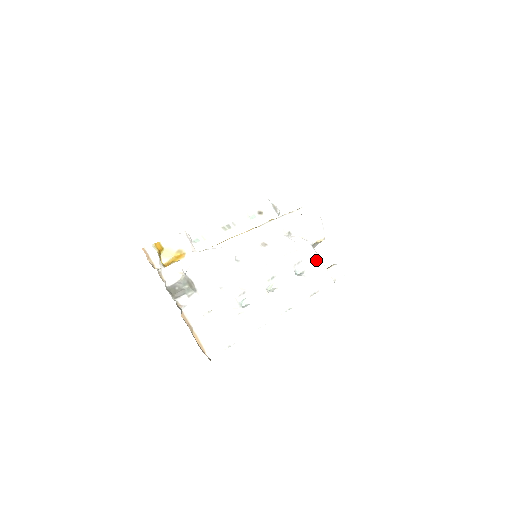
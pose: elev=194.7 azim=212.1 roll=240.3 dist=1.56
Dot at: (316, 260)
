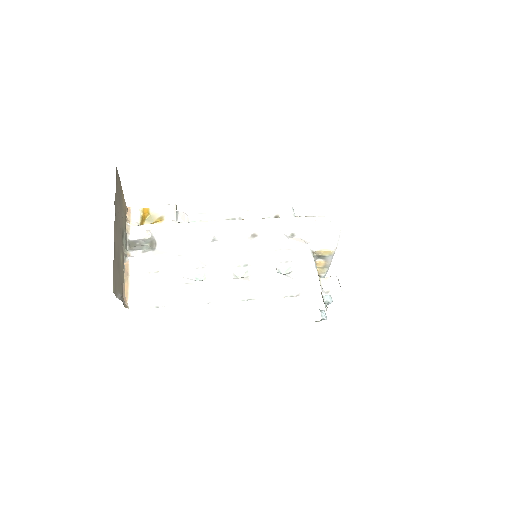
Dot at: (309, 264)
